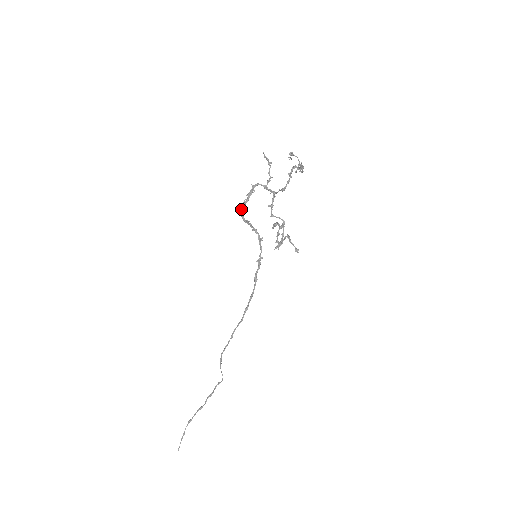
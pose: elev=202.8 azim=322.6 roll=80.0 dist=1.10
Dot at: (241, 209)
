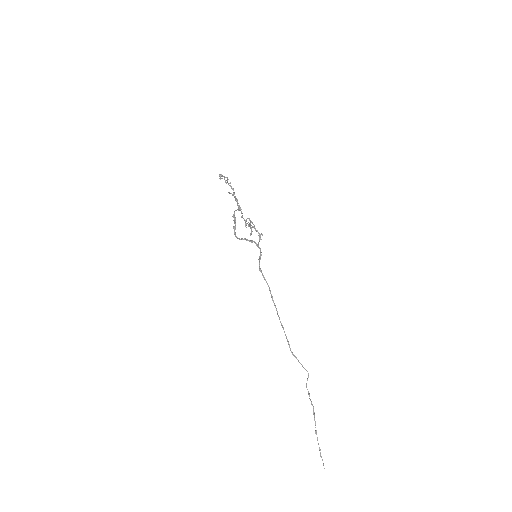
Dot at: (235, 234)
